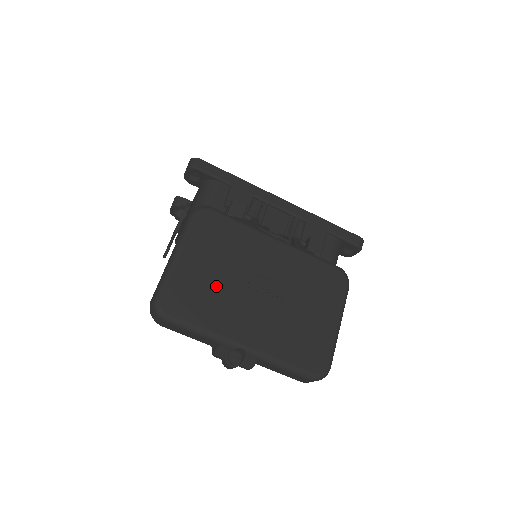
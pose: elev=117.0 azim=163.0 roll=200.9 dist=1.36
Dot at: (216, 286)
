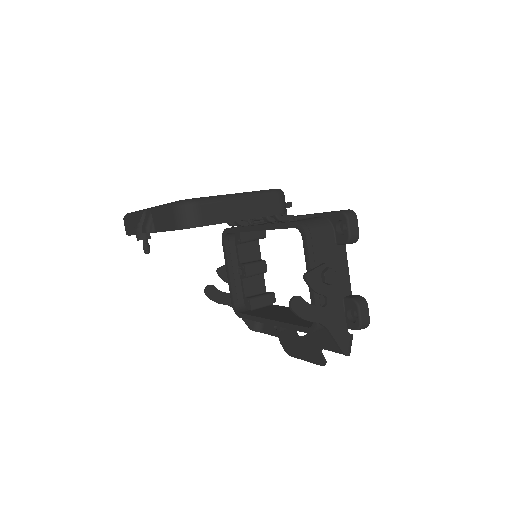
Dot at: occluded
